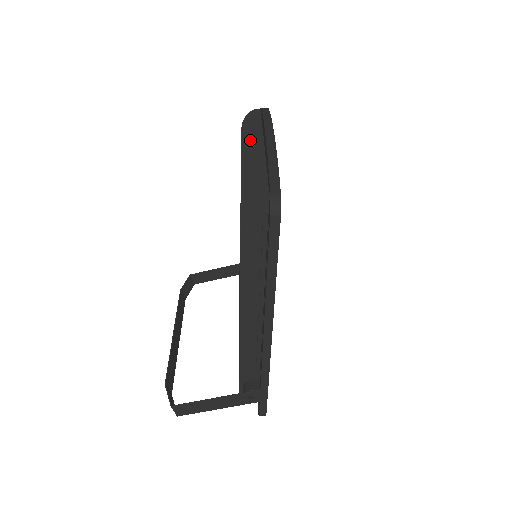
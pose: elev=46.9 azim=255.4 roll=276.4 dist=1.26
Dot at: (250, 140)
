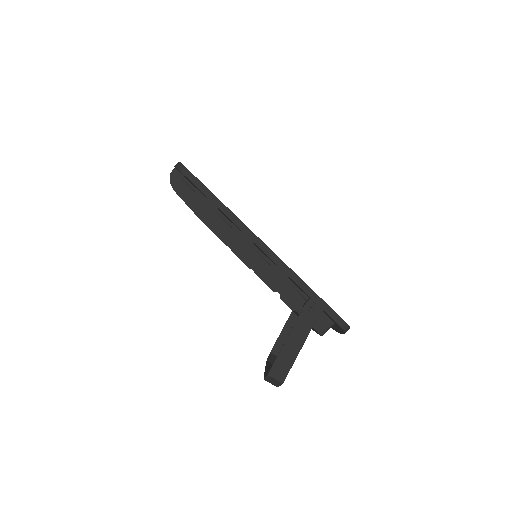
Dot at: occluded
